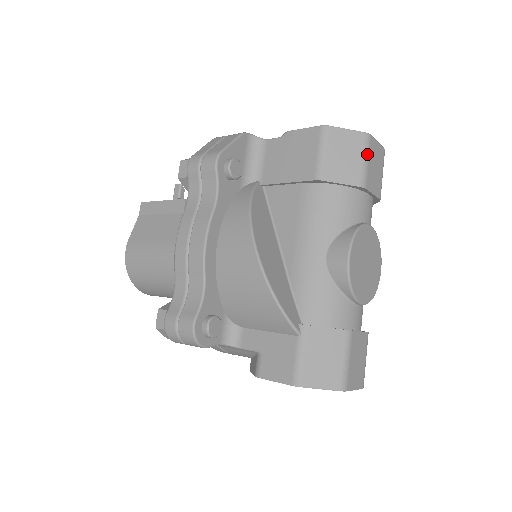
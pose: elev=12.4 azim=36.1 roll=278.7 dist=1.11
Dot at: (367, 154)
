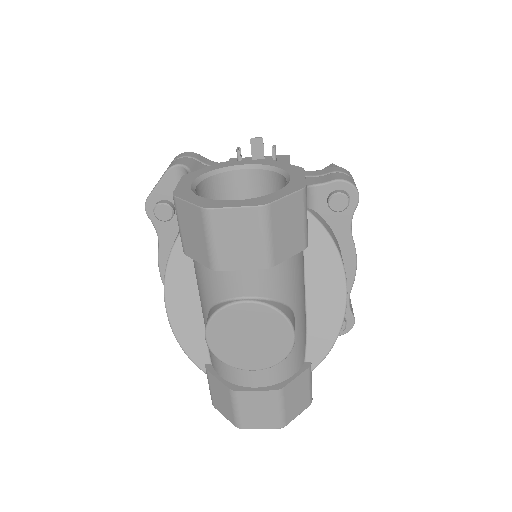
Dot at: (210, 233)
